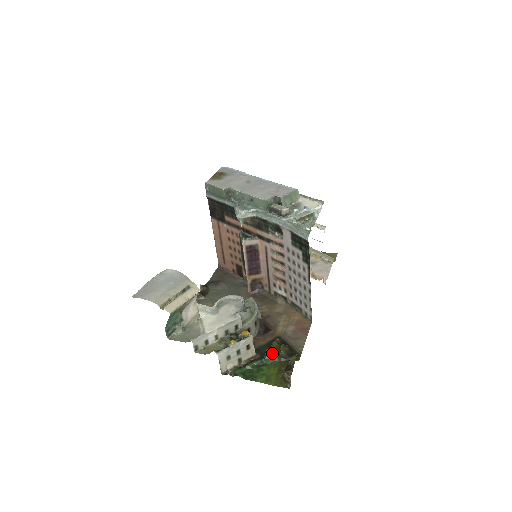
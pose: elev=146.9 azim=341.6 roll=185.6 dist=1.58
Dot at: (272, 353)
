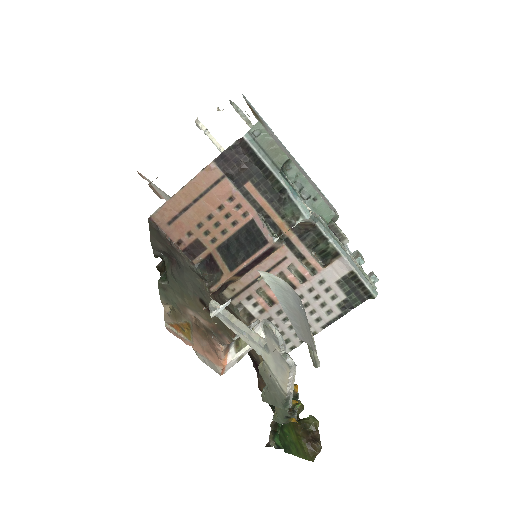
Dot at: occluded
